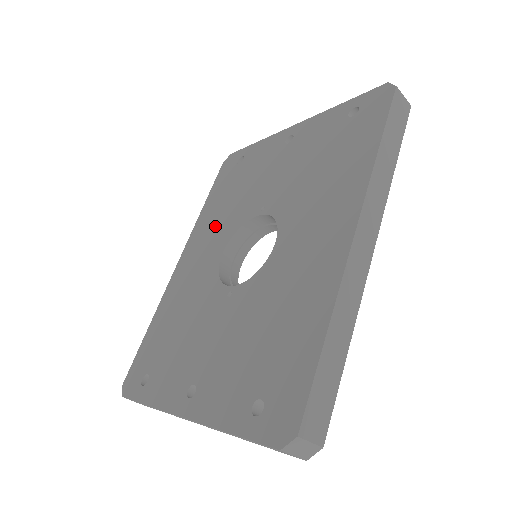
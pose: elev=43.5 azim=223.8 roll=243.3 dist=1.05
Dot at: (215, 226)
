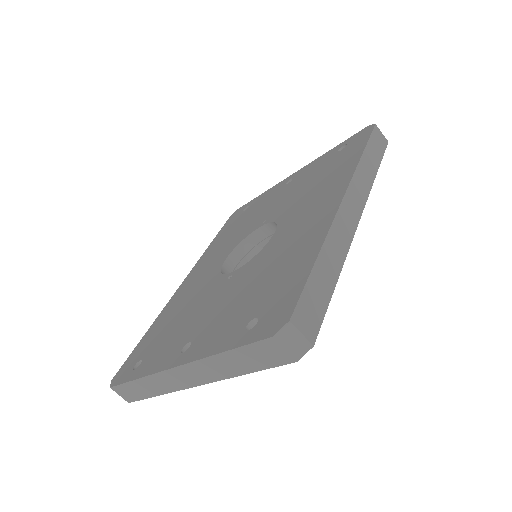
Dot at: (220, 249)
